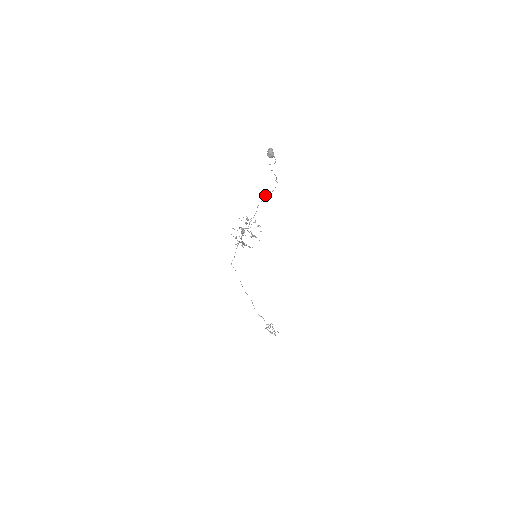
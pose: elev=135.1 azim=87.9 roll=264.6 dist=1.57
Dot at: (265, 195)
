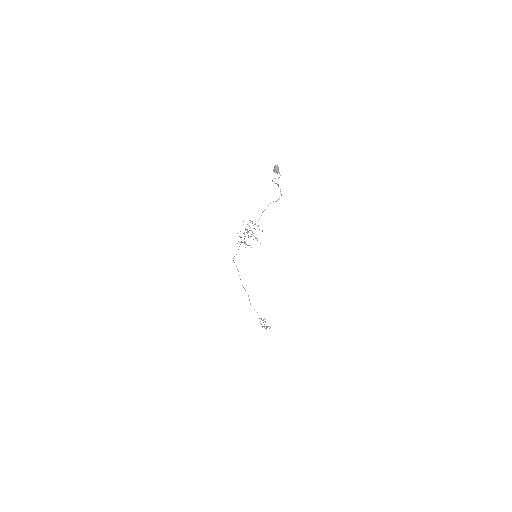
Dot at: occluded
